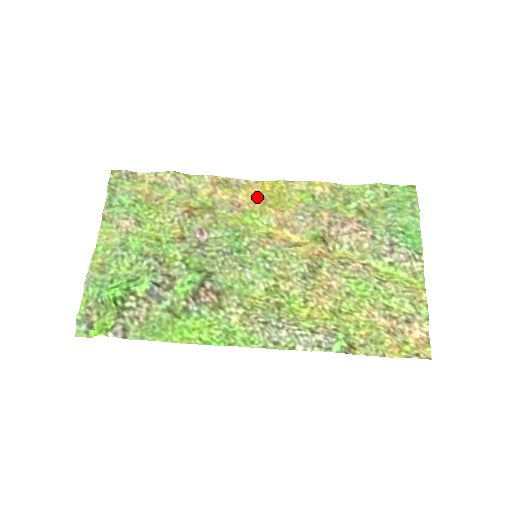
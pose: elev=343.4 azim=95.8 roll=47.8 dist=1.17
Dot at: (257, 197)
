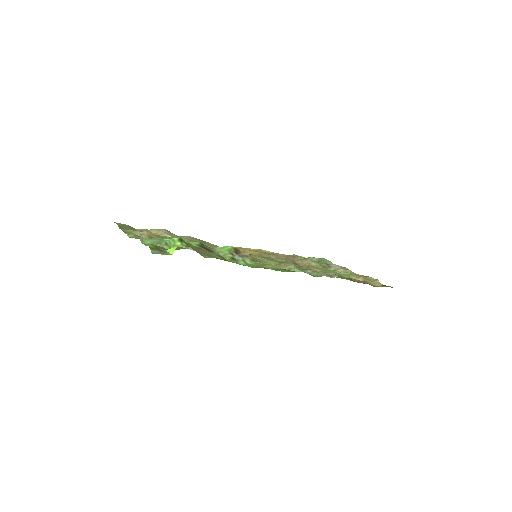
Dot at: occluded
